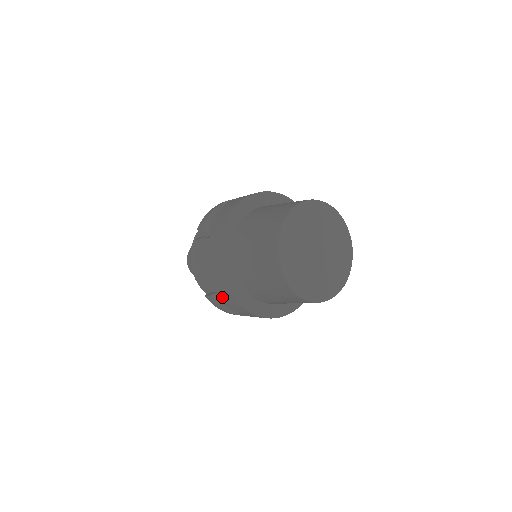
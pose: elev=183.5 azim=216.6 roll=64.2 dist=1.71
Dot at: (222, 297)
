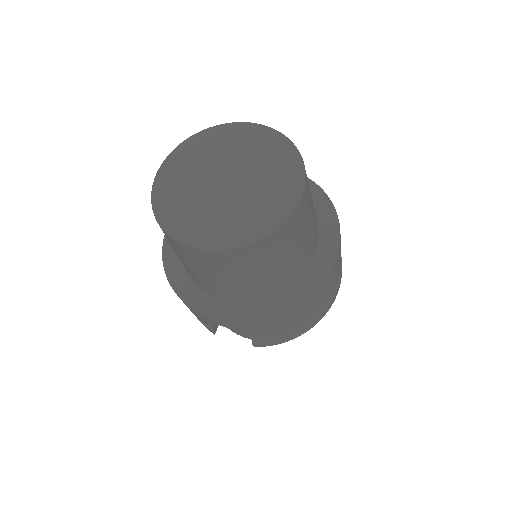
Dot at: (246, 333)
